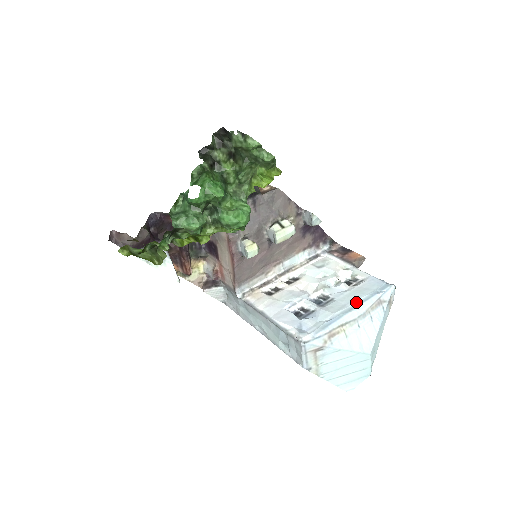
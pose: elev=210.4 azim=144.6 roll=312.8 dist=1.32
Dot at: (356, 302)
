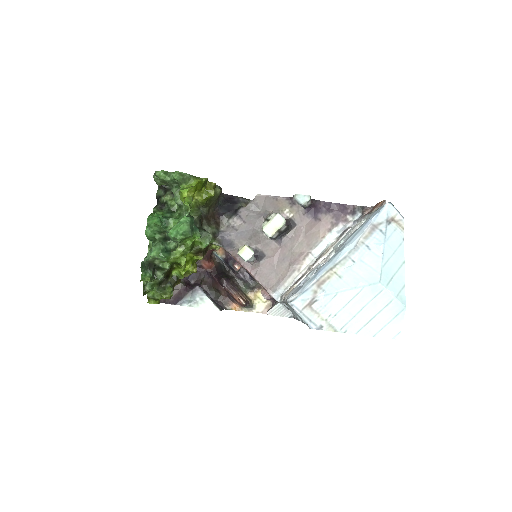
Dot at: (346, 241)
